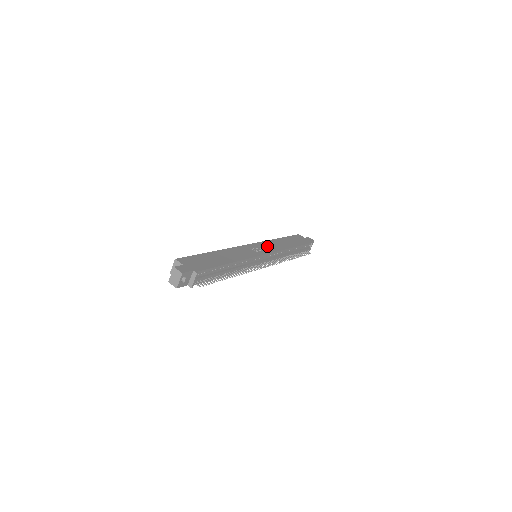
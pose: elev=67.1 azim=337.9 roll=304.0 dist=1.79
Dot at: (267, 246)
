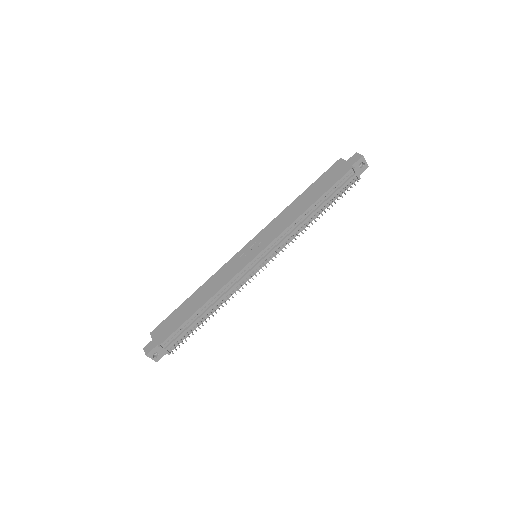
Dot at: (267, 234)
